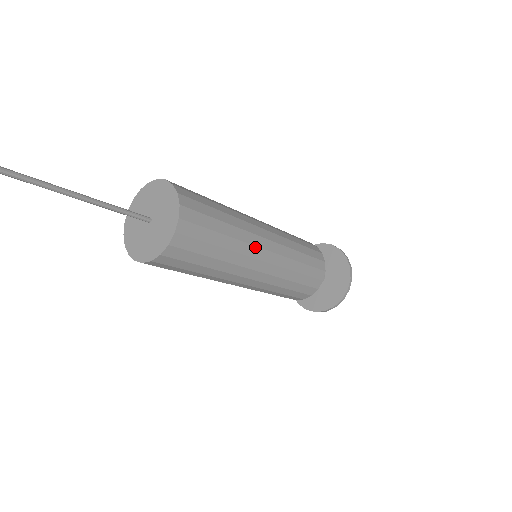
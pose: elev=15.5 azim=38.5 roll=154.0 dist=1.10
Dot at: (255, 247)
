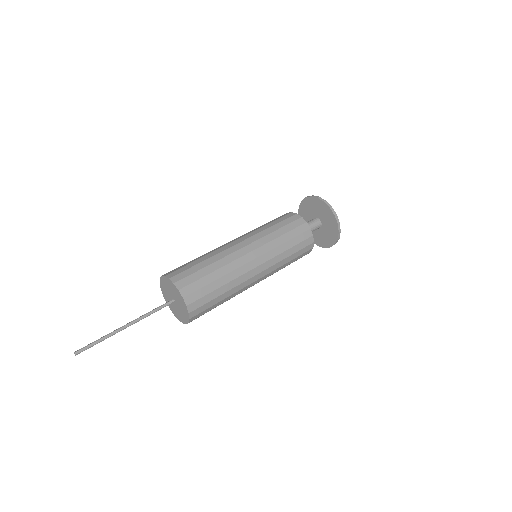
Dot at: occluded
